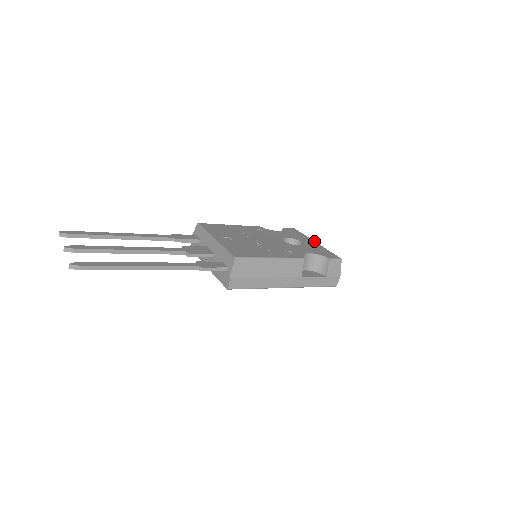
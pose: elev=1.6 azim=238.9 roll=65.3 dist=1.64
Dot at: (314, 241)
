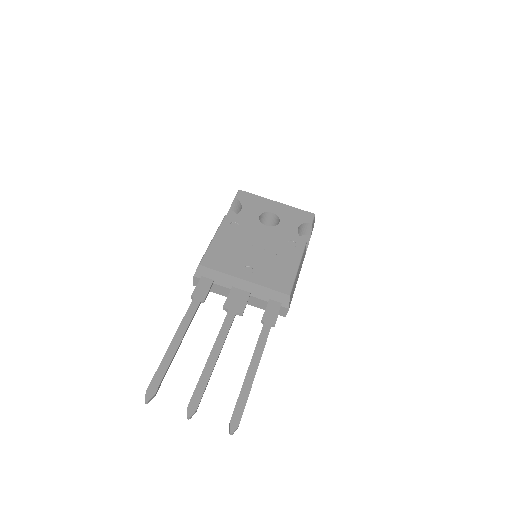
Dot at: (274, 201)
